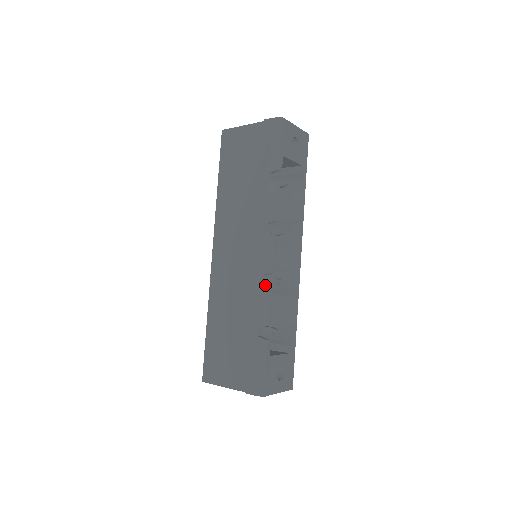
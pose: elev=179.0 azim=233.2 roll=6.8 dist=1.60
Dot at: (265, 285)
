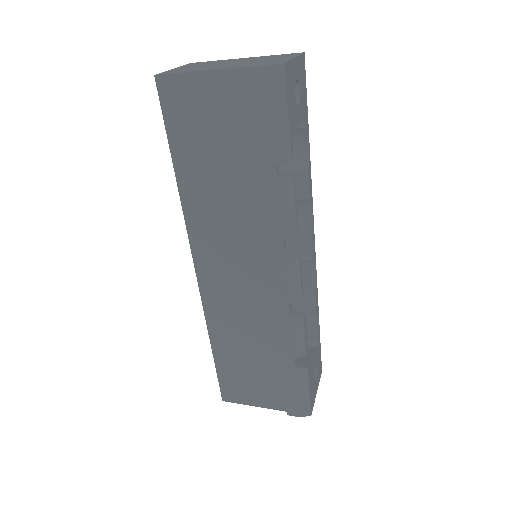
Dot at: (295, 315)
